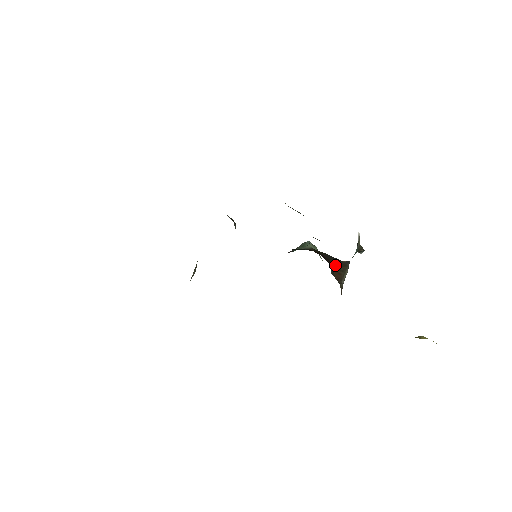
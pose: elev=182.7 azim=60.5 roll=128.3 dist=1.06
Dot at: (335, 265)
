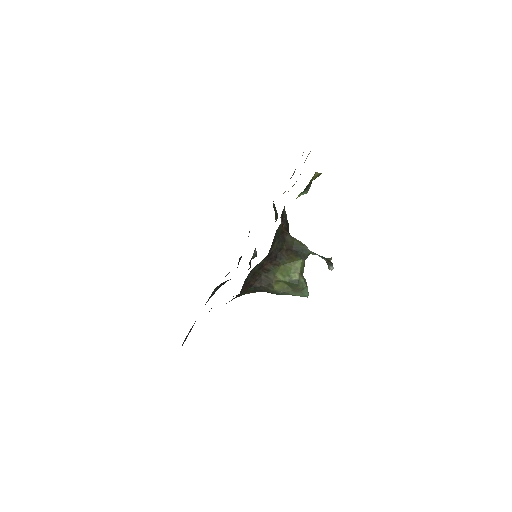
Dot at: occluded
